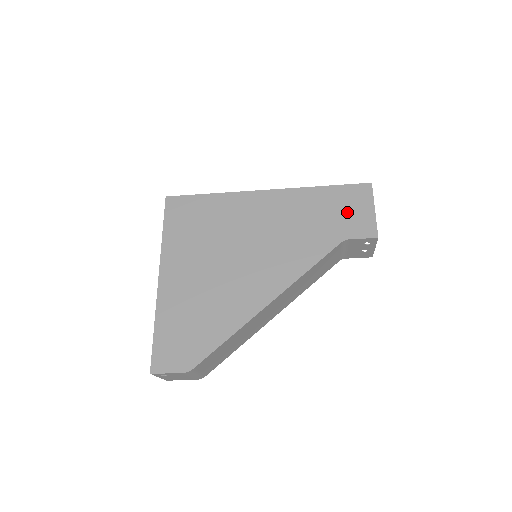
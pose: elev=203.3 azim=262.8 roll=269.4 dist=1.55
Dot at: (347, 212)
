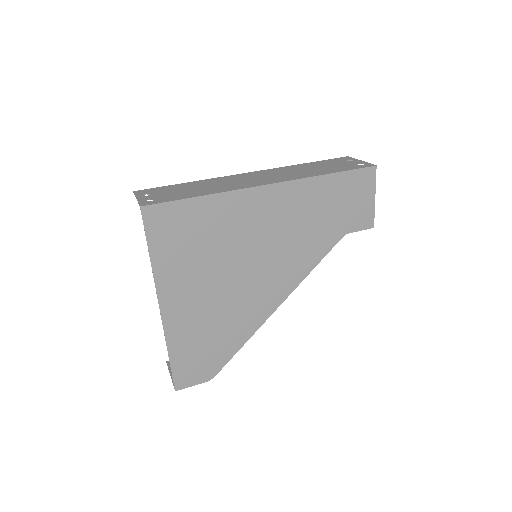
Dot at: (350, 204)
